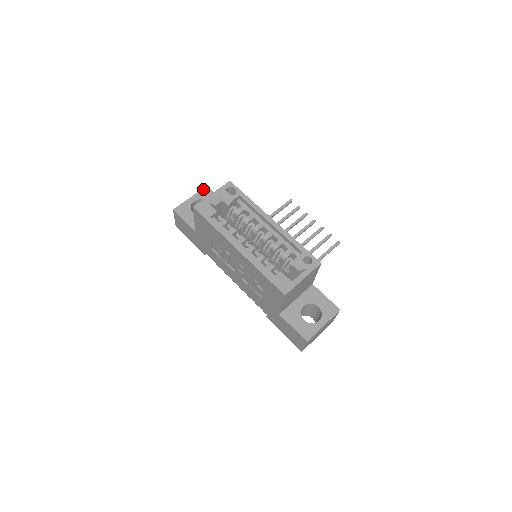
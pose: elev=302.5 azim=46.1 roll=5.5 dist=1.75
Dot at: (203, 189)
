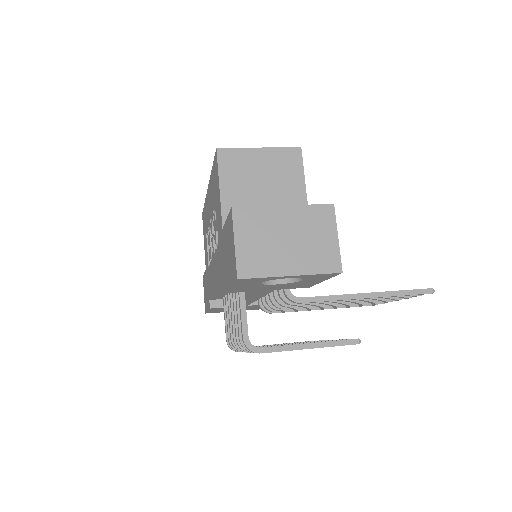
Dot at: occluded
